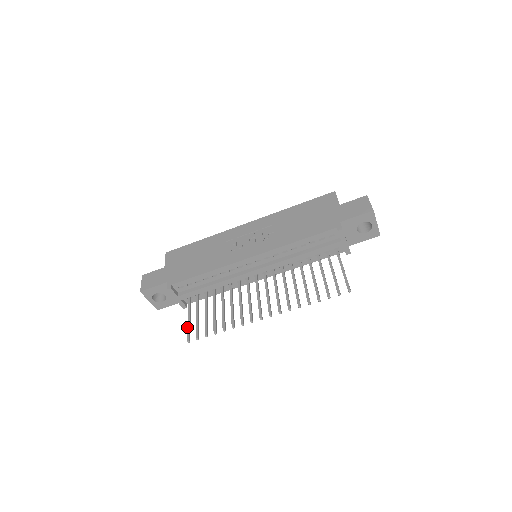
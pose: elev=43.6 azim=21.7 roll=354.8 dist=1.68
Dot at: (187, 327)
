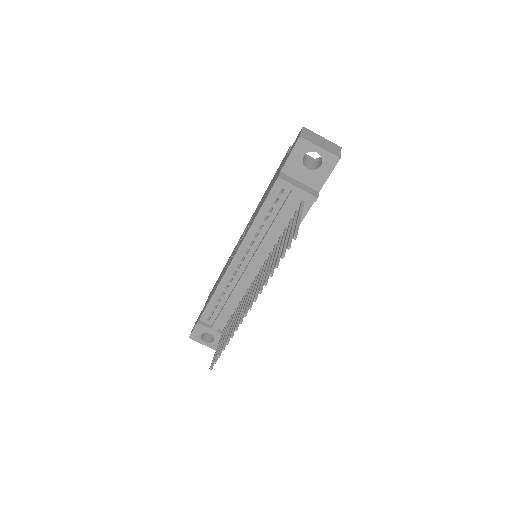
Dot at: (214, 355)
